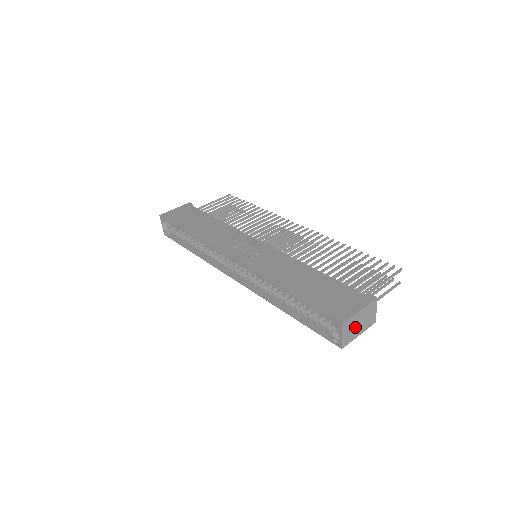
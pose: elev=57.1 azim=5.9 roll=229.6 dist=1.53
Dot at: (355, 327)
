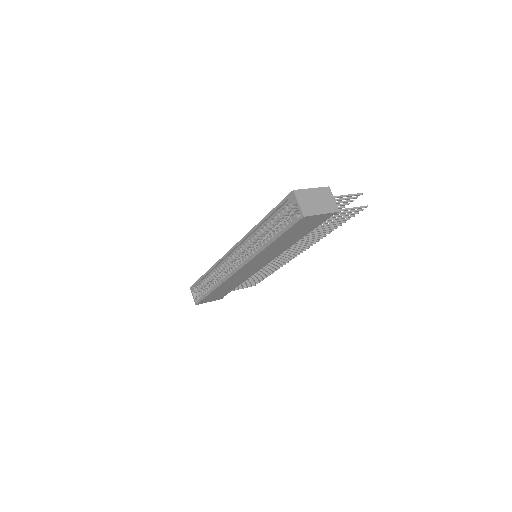
Dot at: (312, 203)
